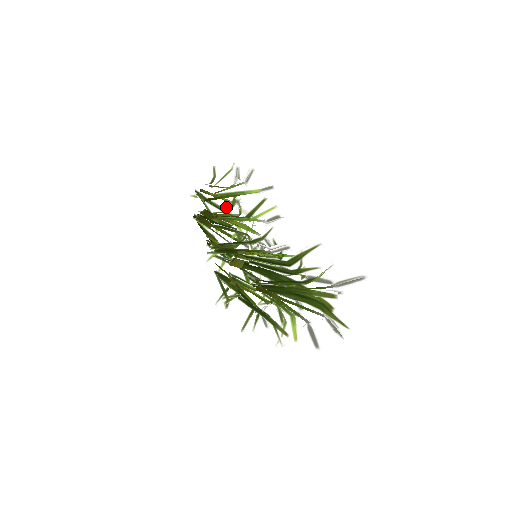
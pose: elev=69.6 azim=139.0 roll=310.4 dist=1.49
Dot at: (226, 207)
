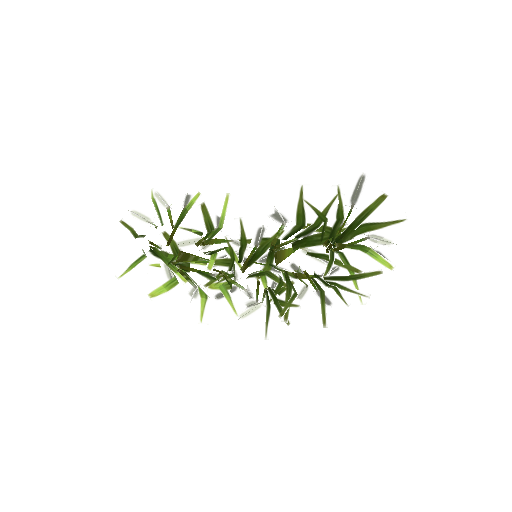
Dot at: (150, 265)
